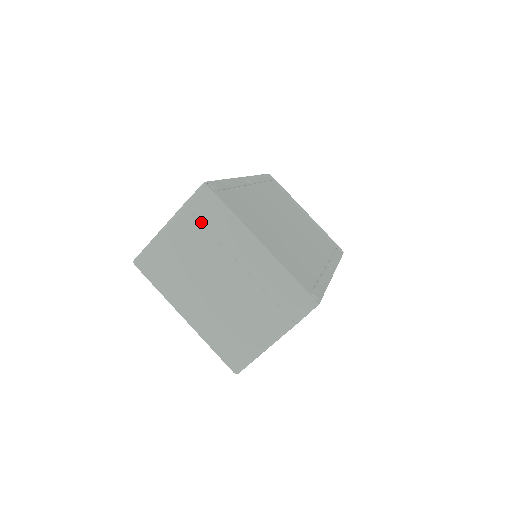
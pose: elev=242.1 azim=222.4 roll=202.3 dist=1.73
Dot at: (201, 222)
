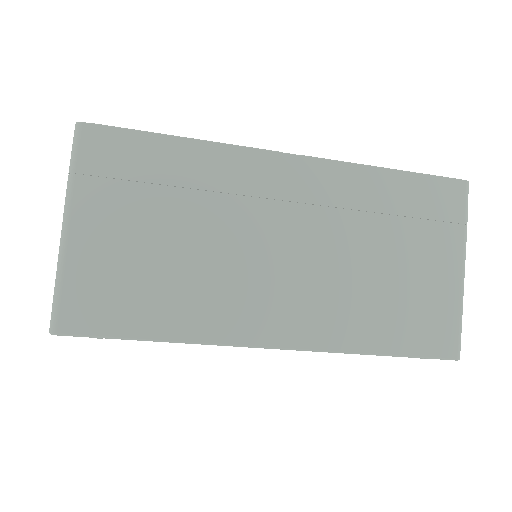
Dot at: occluded
